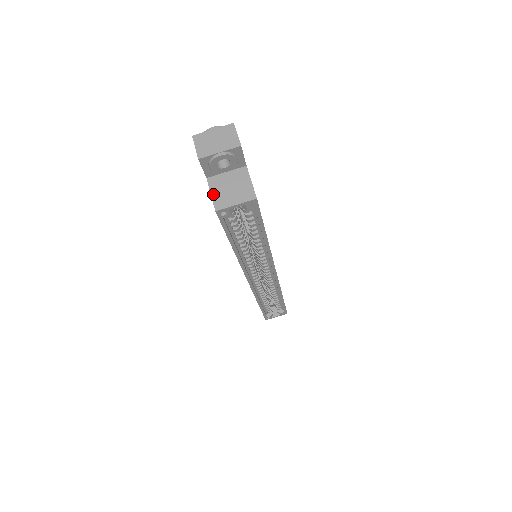
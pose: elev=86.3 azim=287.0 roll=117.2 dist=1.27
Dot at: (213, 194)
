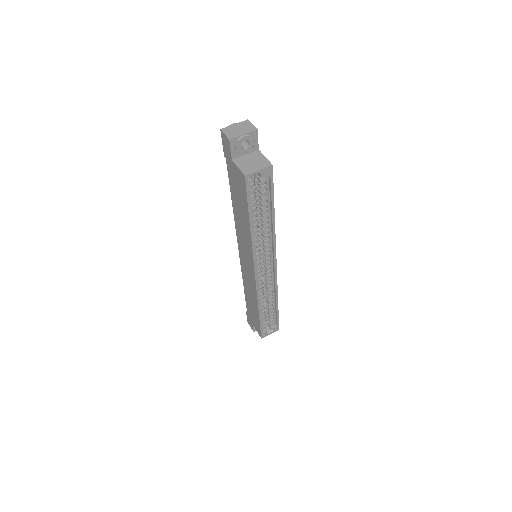
Dot at: (240, 167)
